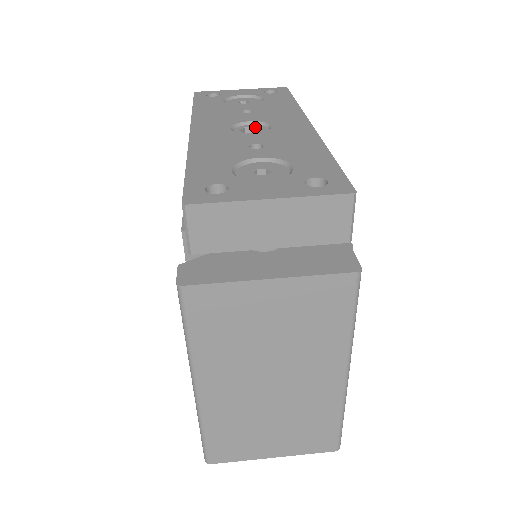
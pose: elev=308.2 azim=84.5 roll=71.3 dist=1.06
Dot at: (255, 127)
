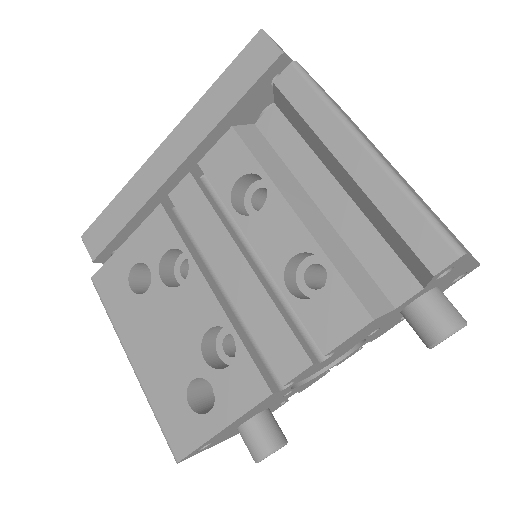
Dot at: occluded
